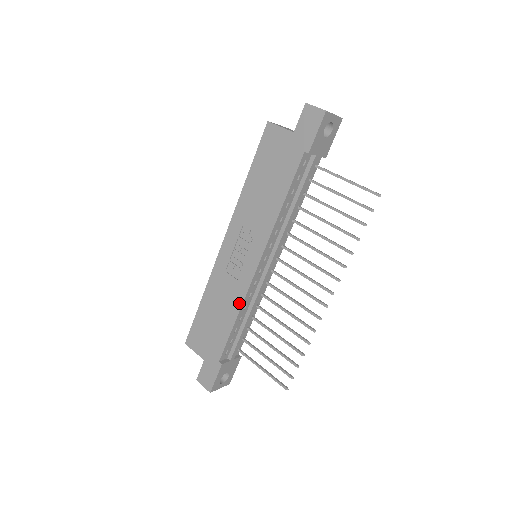
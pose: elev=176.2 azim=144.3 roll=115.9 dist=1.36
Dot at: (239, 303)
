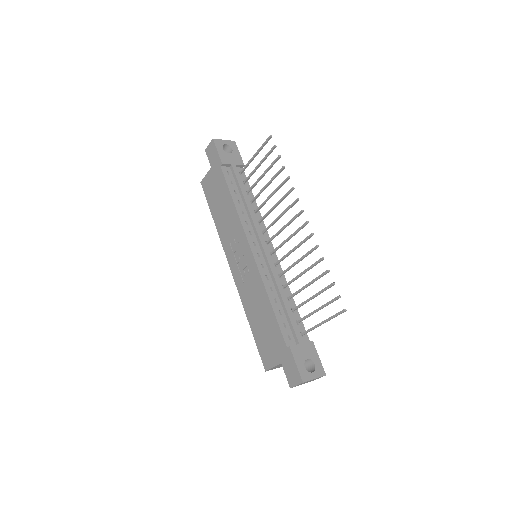
Dot at: (262, 288)
